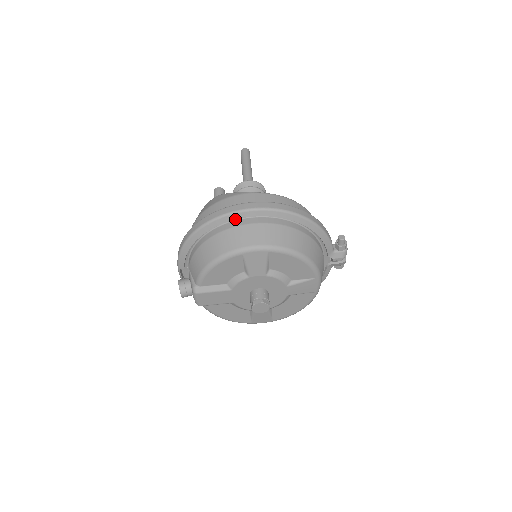
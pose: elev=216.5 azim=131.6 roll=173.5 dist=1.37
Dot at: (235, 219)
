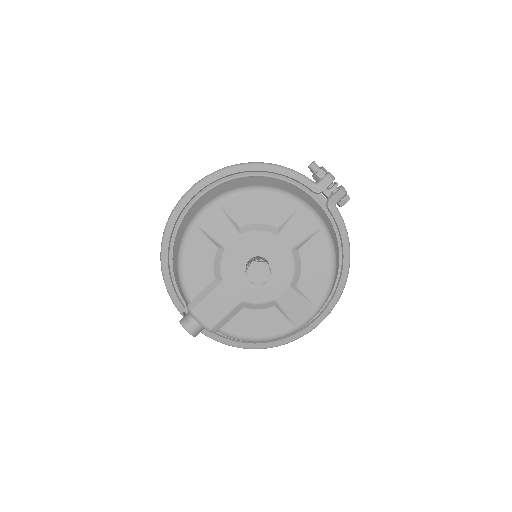
Dot at: (182, 210)
